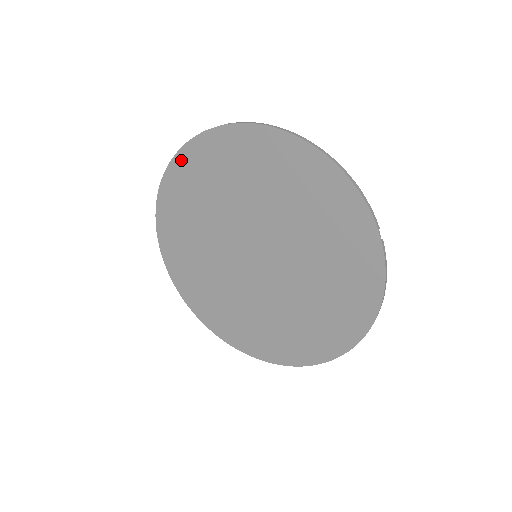
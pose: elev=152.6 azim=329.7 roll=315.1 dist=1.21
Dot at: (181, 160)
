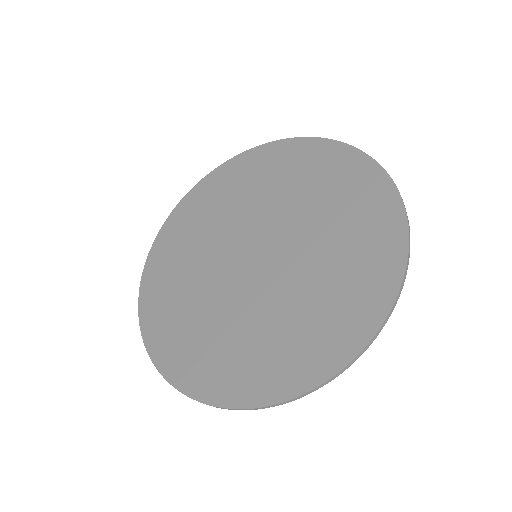
Dot at: (145, 291)
